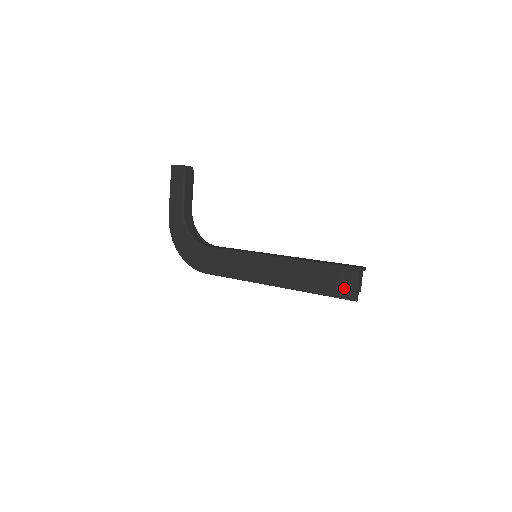
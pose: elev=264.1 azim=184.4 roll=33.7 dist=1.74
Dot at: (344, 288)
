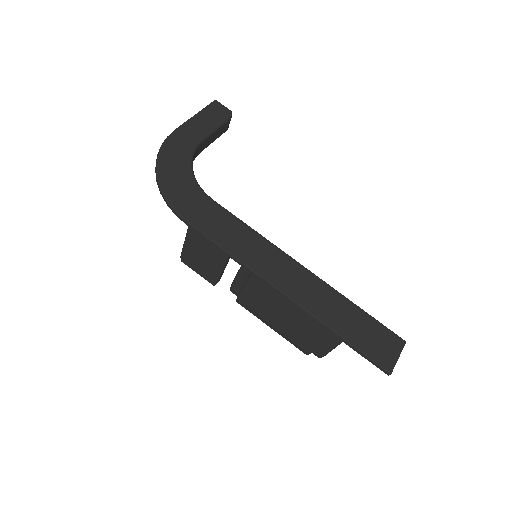
Dot at: (382, 351)
